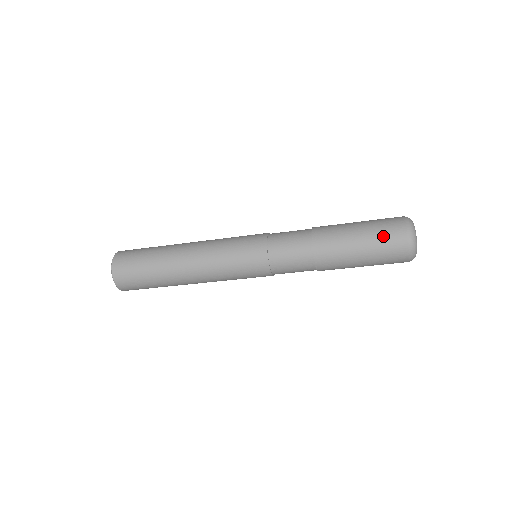
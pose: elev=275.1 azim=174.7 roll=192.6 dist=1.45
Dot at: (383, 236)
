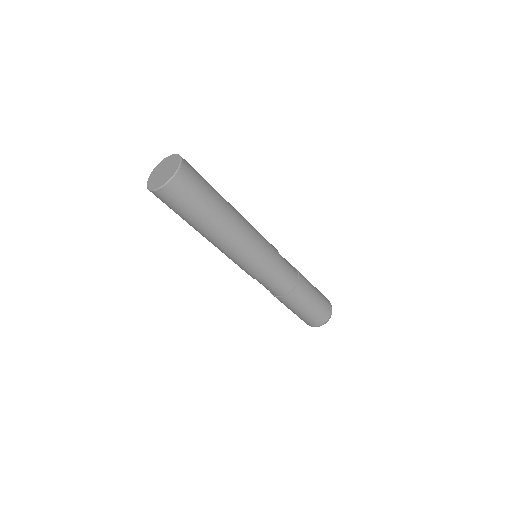
Dot at: (319, 314)
